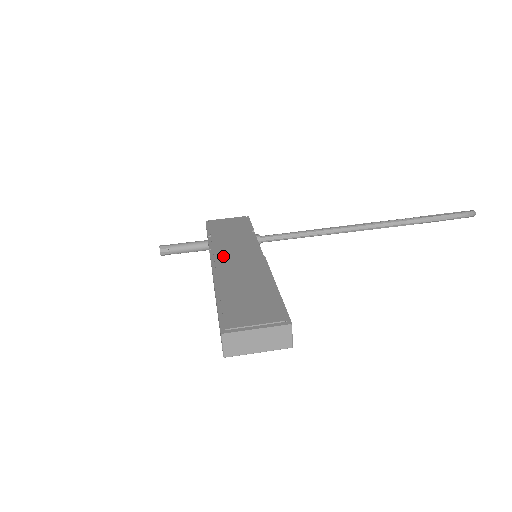
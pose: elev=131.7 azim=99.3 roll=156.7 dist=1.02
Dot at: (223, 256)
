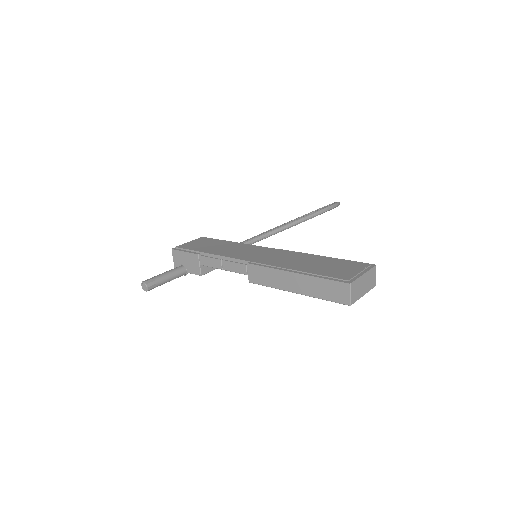
Dot at: (247, 257)
